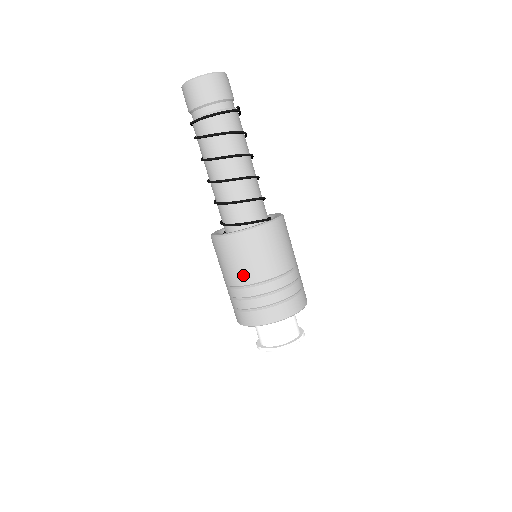
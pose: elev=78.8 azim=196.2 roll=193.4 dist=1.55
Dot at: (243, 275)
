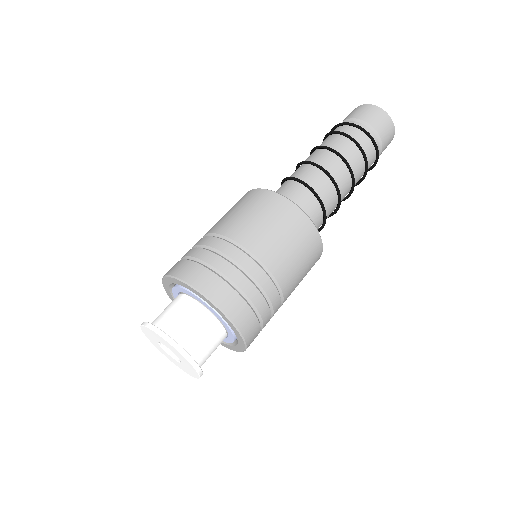
Dot at: (272, 252)
